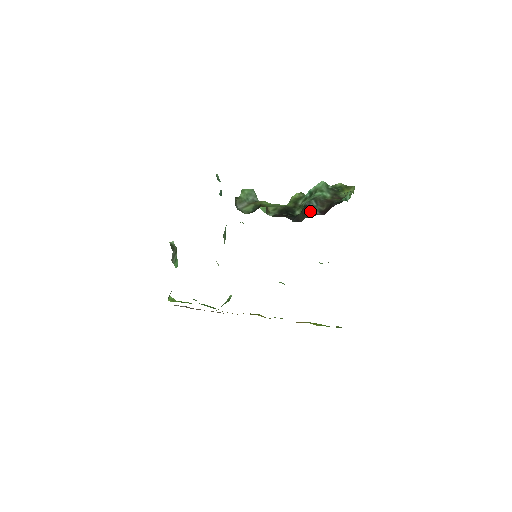
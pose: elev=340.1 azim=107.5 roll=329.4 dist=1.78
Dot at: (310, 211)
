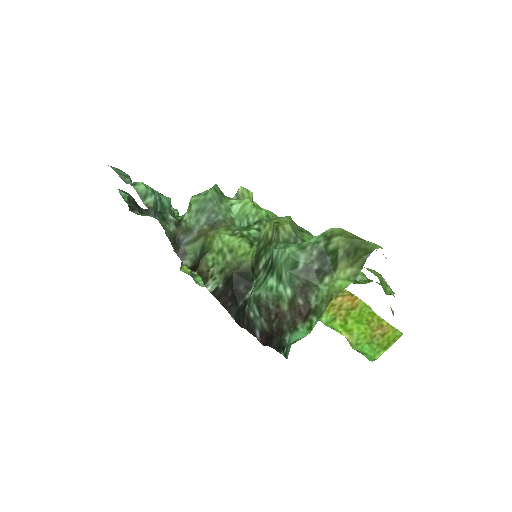
Dot at: (248, 324)
